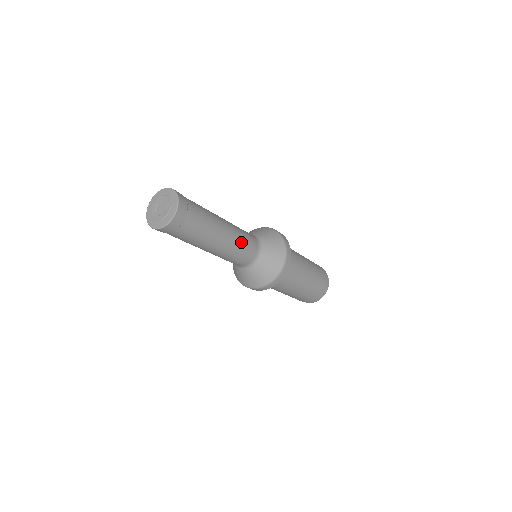
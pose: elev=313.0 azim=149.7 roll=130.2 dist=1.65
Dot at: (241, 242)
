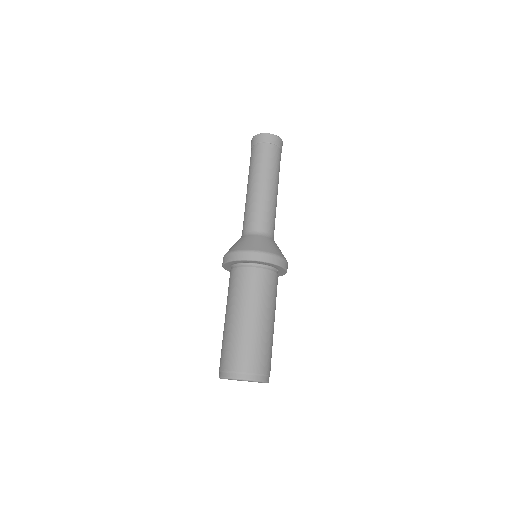
Dot at: occluded
